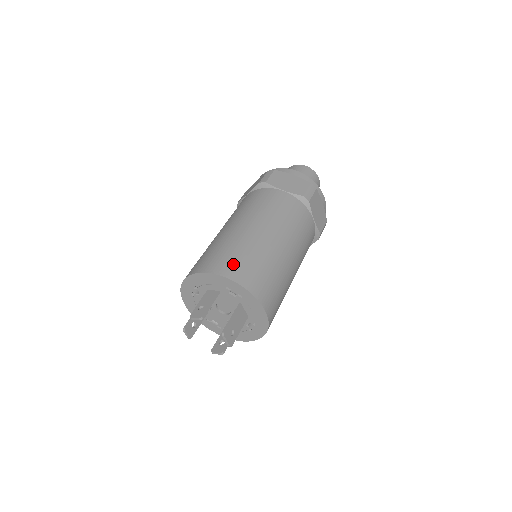
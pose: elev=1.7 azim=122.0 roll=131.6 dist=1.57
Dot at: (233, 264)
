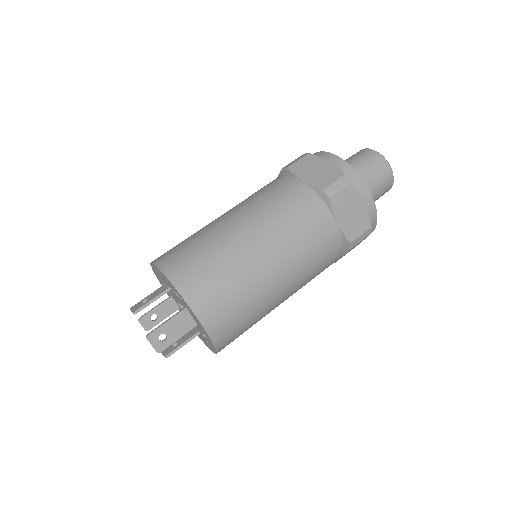
Dot at: (182, 260)
